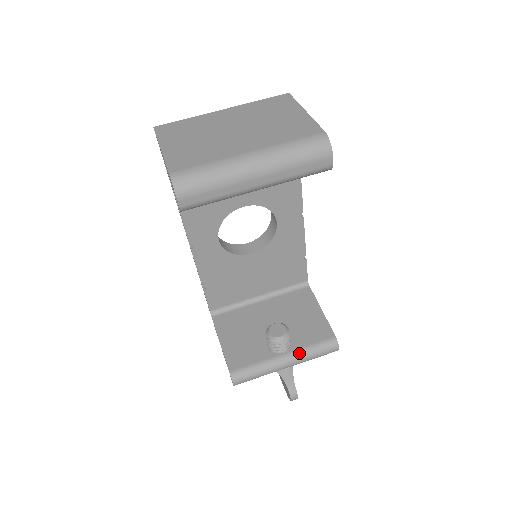
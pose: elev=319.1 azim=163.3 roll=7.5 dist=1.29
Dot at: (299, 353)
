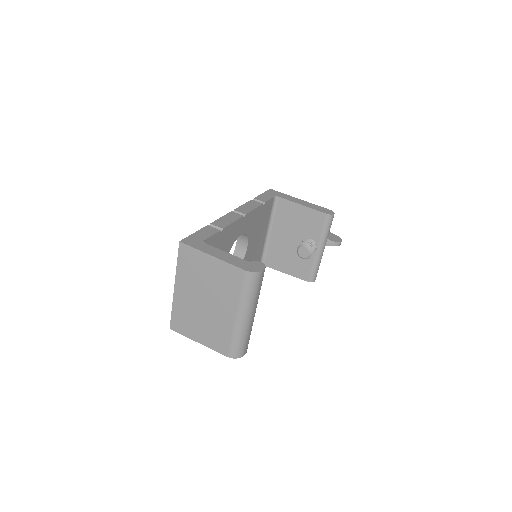
Dot at: (322, 241)
